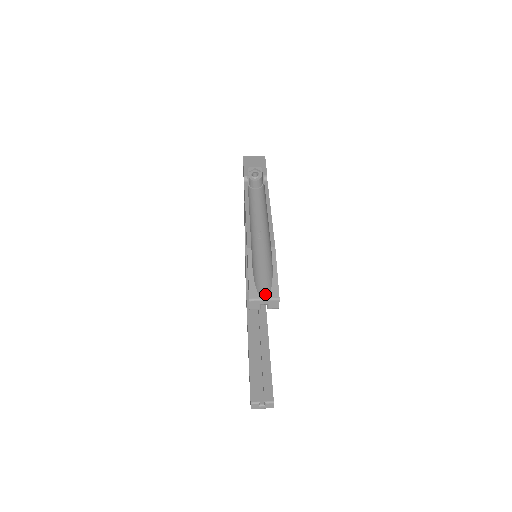
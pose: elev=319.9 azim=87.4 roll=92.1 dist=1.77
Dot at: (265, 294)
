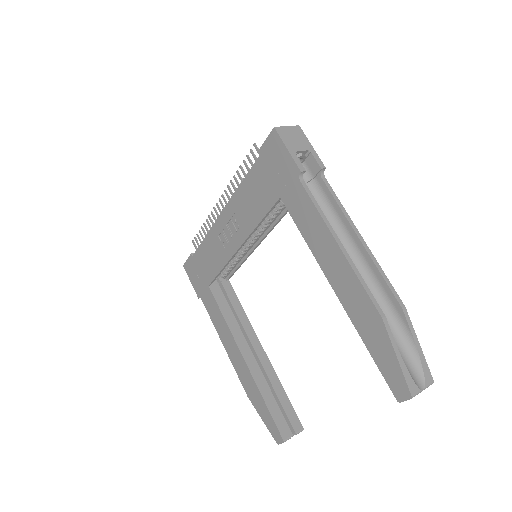
Dot at: (420, 381)
